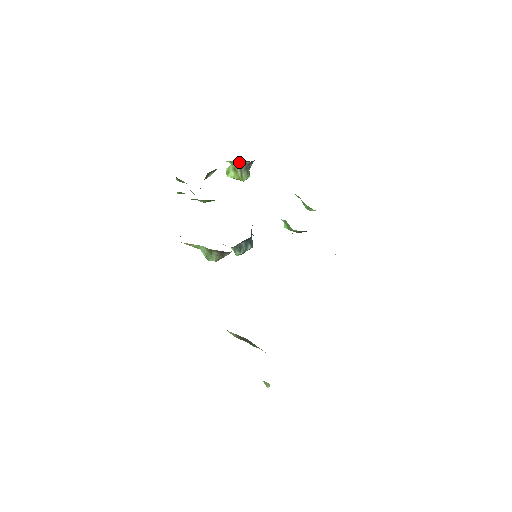
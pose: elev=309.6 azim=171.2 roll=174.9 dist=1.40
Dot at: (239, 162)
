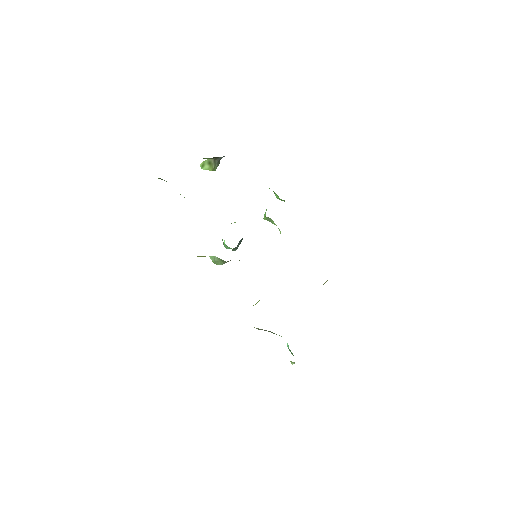
Dot at: (215, 157)
